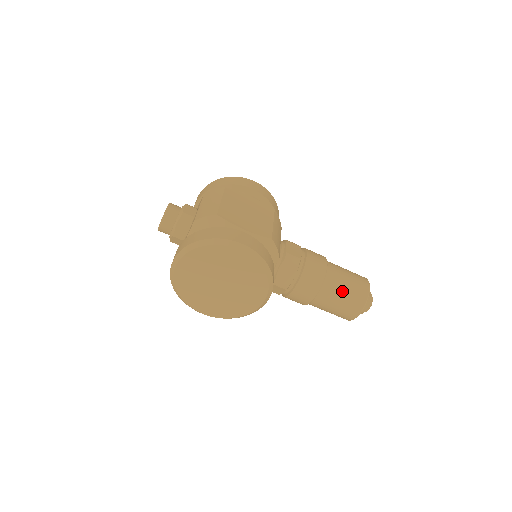
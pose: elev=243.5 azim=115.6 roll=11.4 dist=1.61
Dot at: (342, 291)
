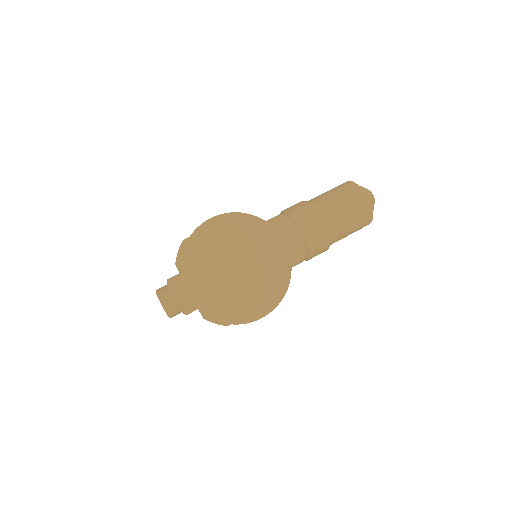
Dot at: (333, 198)
